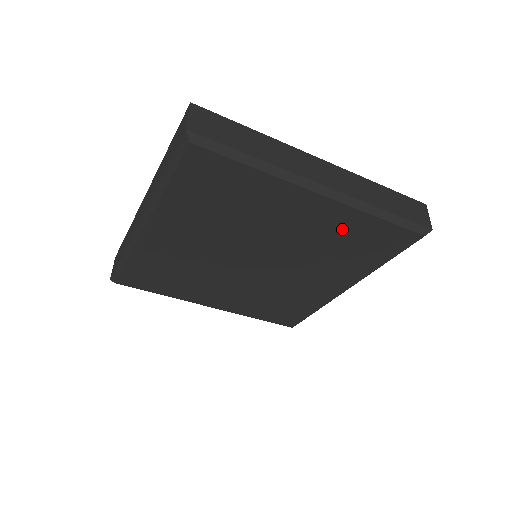
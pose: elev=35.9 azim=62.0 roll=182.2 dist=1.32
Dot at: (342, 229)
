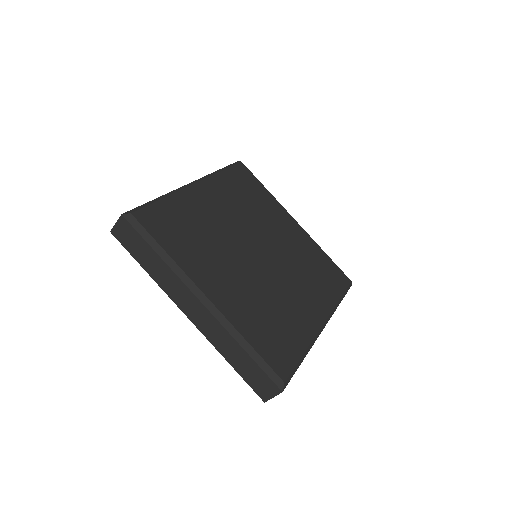
Dot at: (309, 252)
